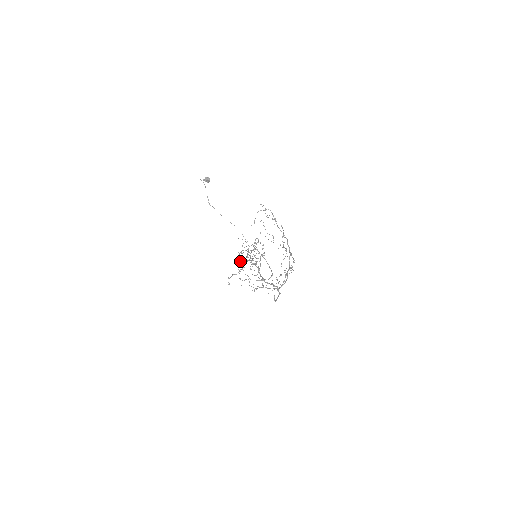
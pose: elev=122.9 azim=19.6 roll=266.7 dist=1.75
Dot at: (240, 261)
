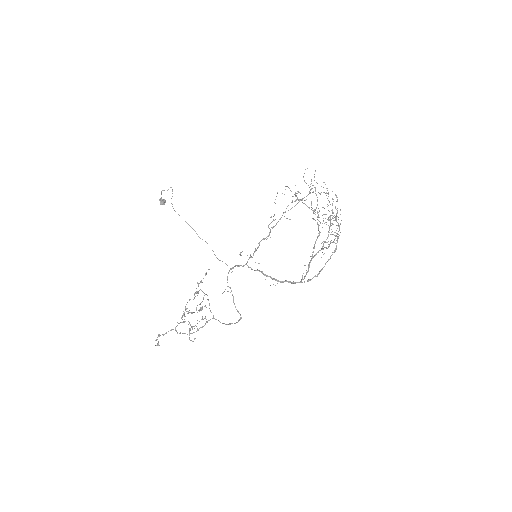
Dot at: (202, 291)
